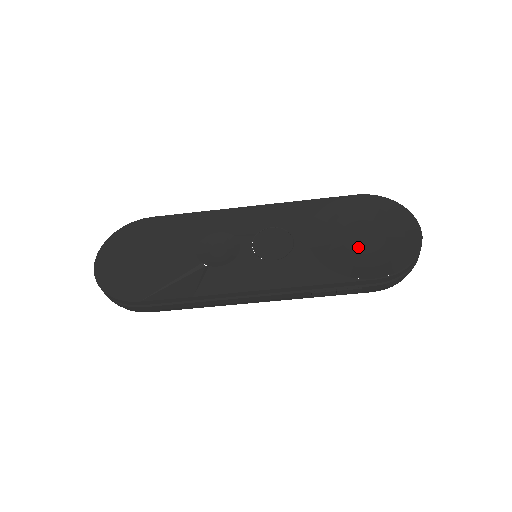
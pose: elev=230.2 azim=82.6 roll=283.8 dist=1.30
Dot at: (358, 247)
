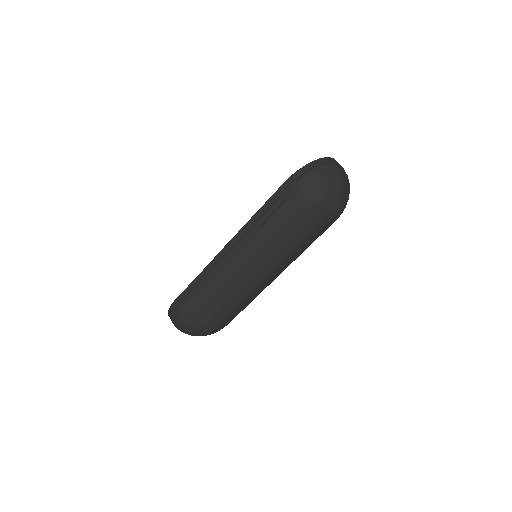
Dot at: occluded
